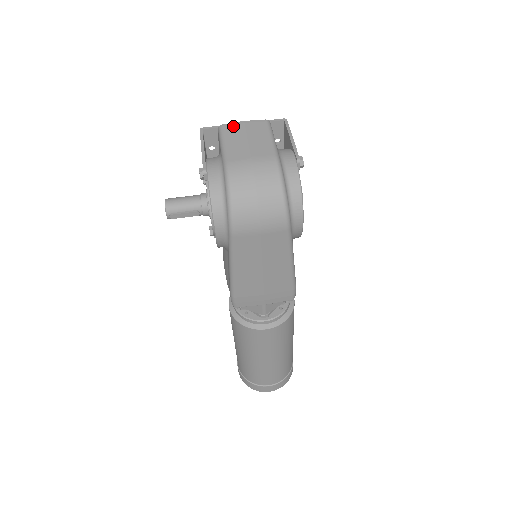
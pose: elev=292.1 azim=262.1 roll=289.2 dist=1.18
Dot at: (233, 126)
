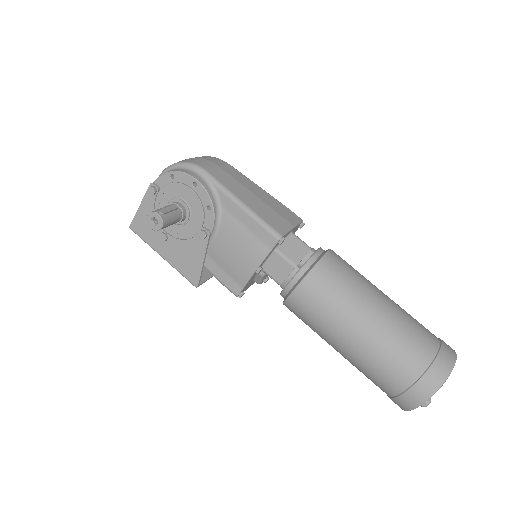
Dot at: occluded
